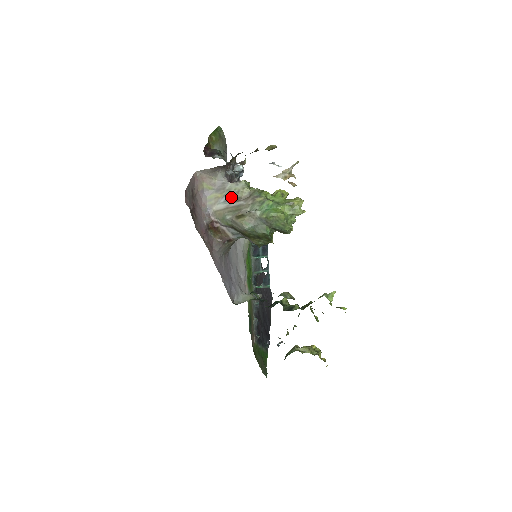
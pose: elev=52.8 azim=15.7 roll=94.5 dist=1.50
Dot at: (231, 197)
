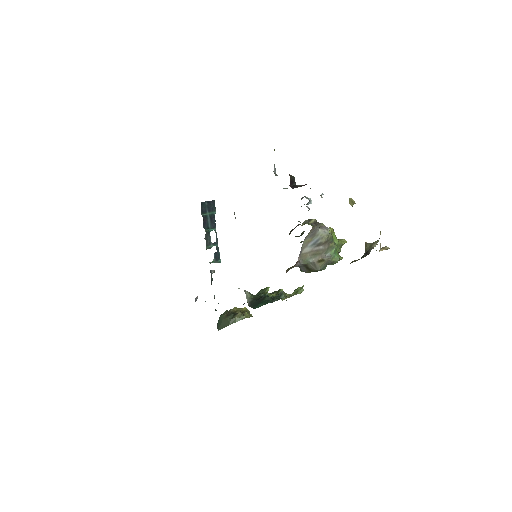
Dot at: (317, 242)
